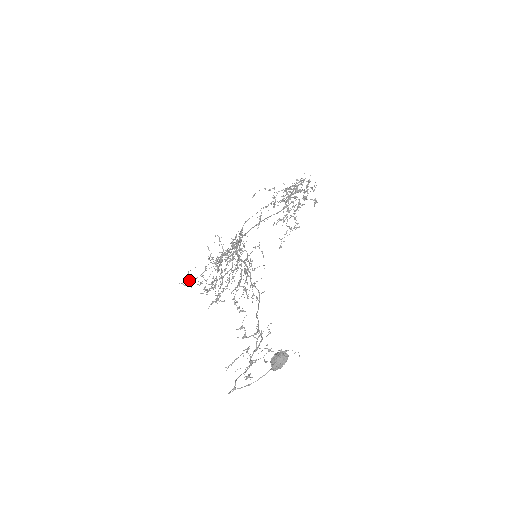
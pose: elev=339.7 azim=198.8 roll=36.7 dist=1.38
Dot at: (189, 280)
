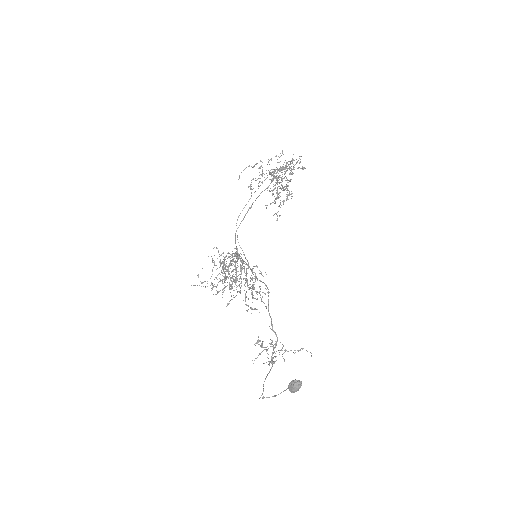
Dot at: (201, 283)
